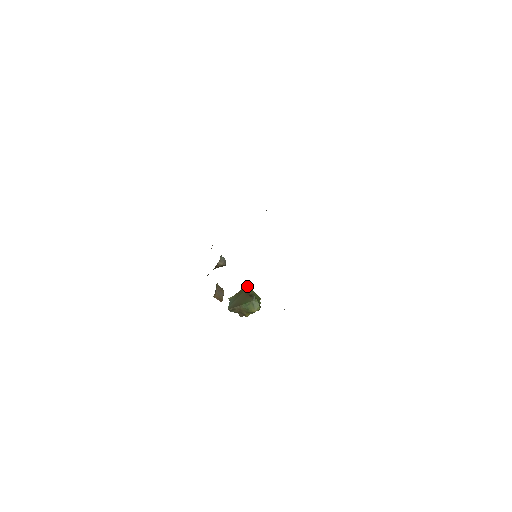
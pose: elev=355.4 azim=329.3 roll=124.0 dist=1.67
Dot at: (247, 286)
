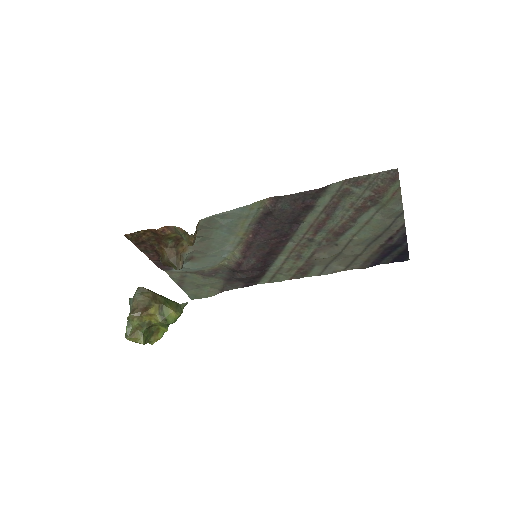
Dot at: occluded
